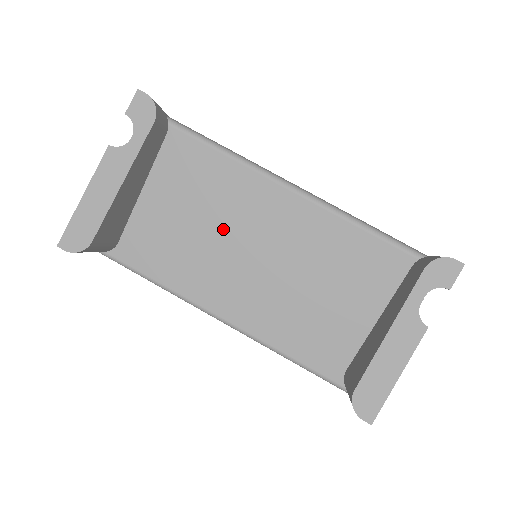
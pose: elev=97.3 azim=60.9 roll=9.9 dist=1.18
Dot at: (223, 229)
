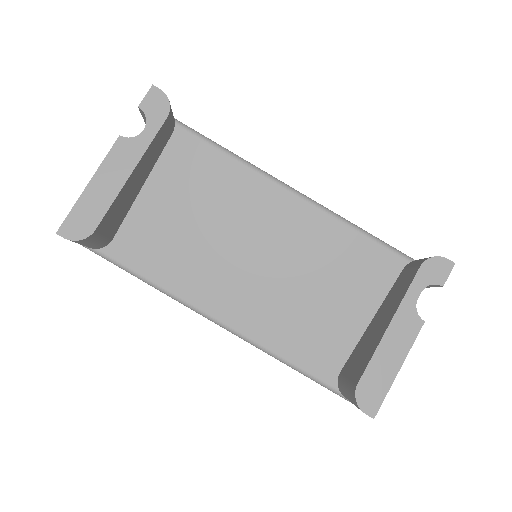
Dot at: (224, 229)
